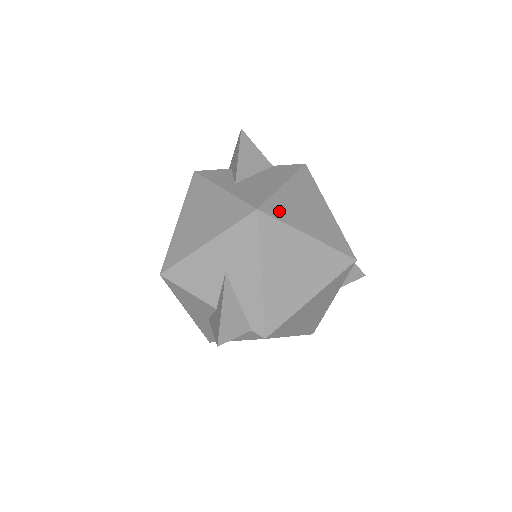
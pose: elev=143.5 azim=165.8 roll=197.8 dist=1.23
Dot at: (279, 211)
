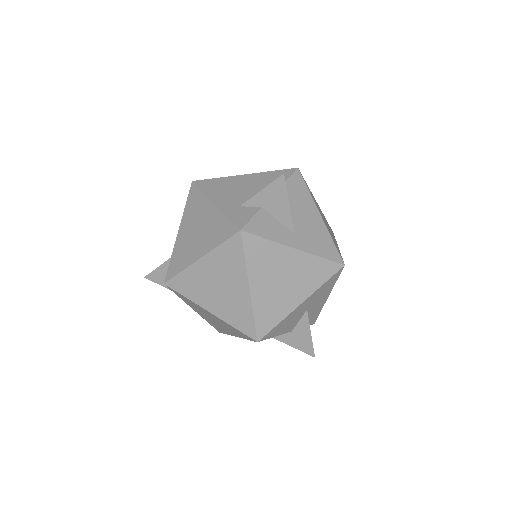
Dot at: occluded
